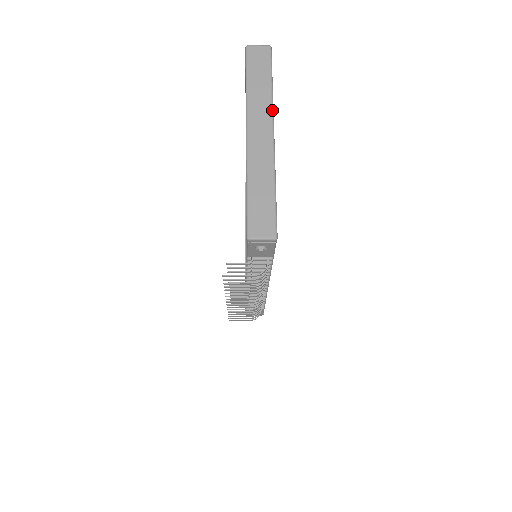
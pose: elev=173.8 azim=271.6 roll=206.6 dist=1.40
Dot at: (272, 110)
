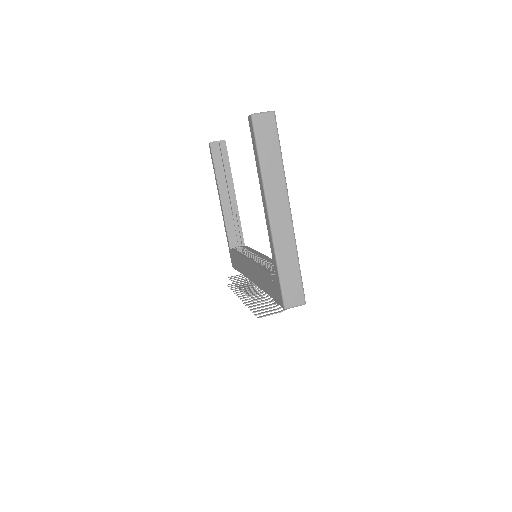
Dot at: (286, 188)
